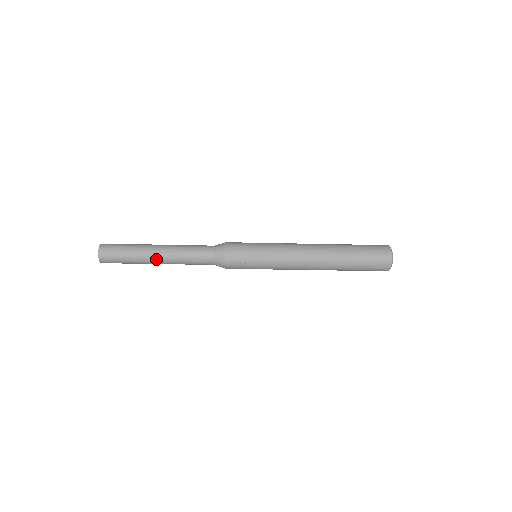
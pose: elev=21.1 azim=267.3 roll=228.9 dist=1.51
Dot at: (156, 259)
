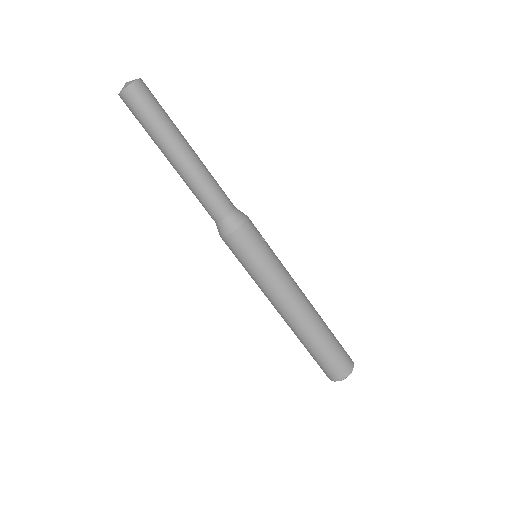
Dot at: (188, 148)
